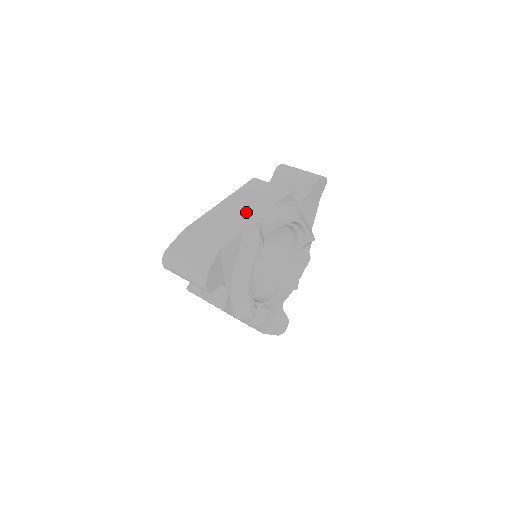
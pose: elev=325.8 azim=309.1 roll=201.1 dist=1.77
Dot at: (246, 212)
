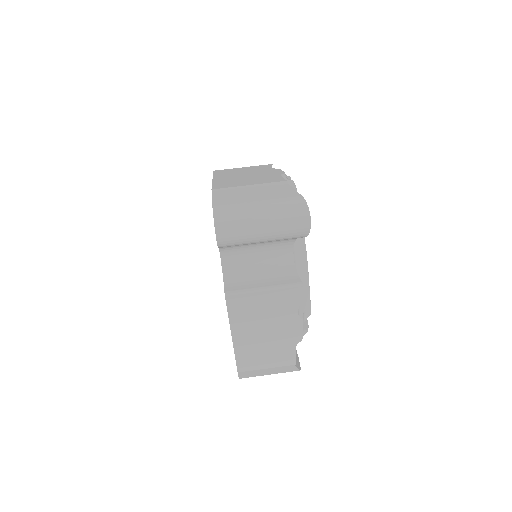
Dot at: (277, 334)
